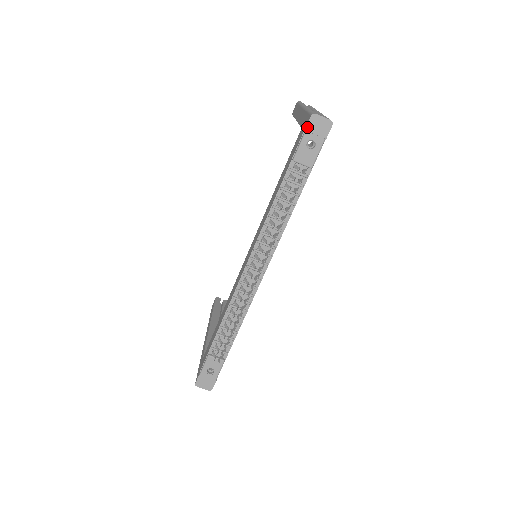
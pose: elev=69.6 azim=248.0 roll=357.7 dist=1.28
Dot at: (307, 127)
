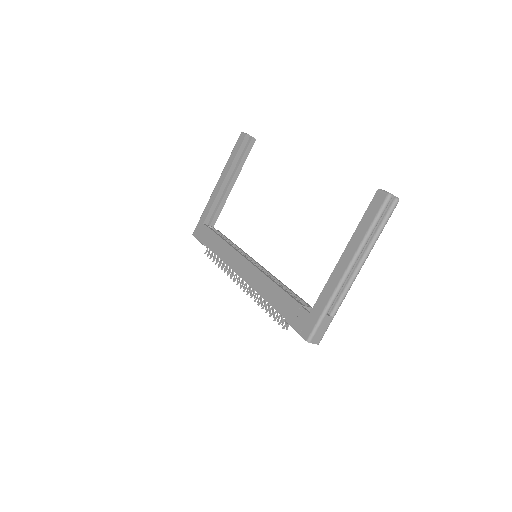
Dot at: (301, 336)
